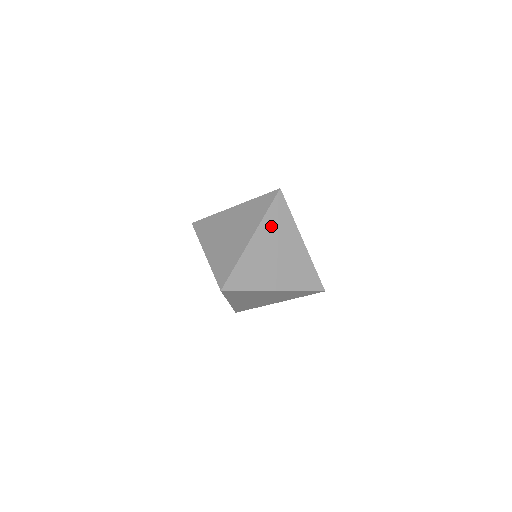
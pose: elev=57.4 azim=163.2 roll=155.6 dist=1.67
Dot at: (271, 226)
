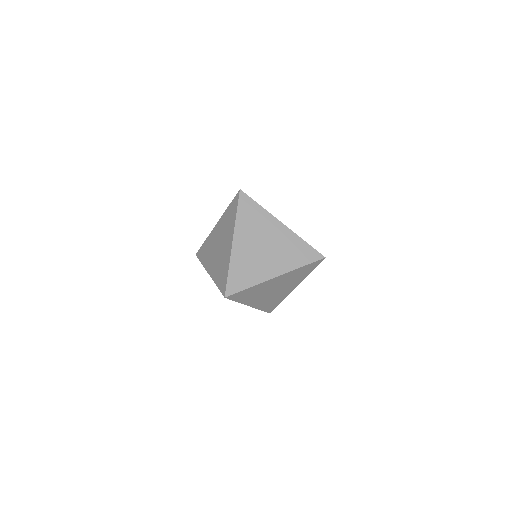
Dot at: (294, 274)
